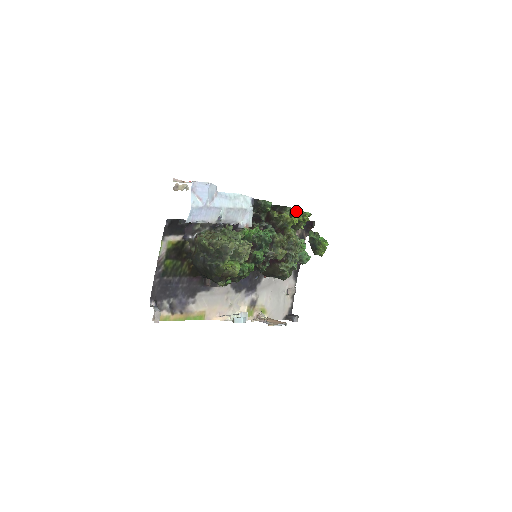
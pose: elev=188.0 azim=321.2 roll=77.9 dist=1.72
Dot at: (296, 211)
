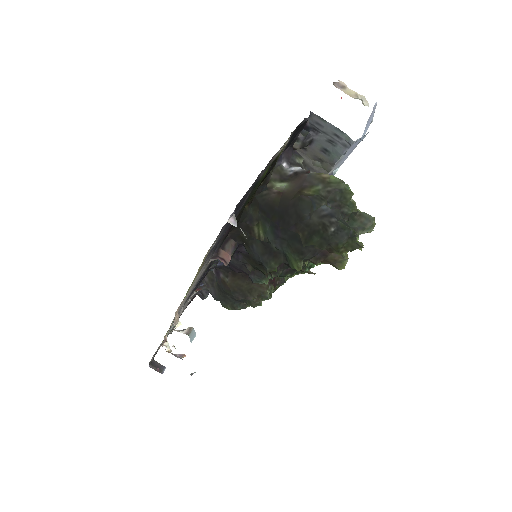
Dot at: occluded
